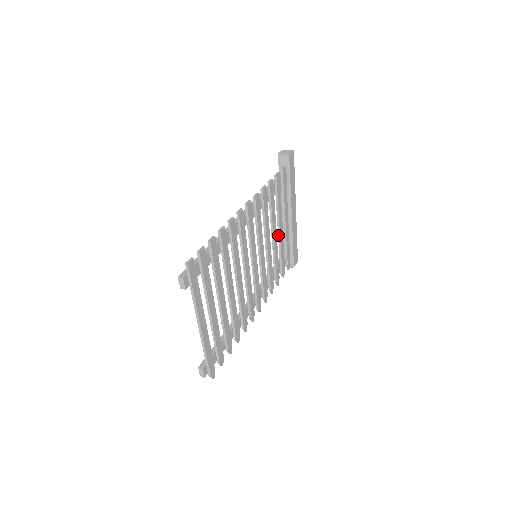
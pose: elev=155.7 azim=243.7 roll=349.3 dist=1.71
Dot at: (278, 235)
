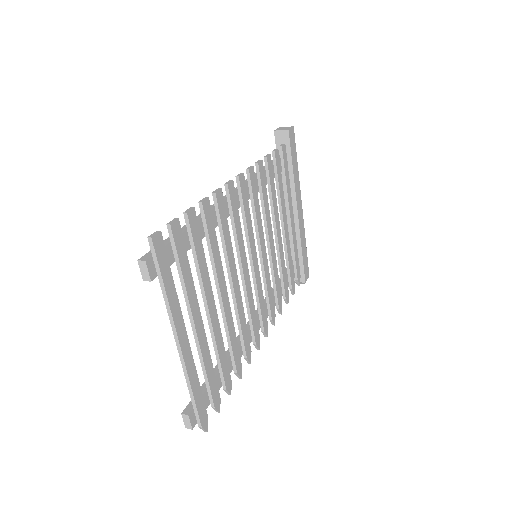
Dot at: occluded
